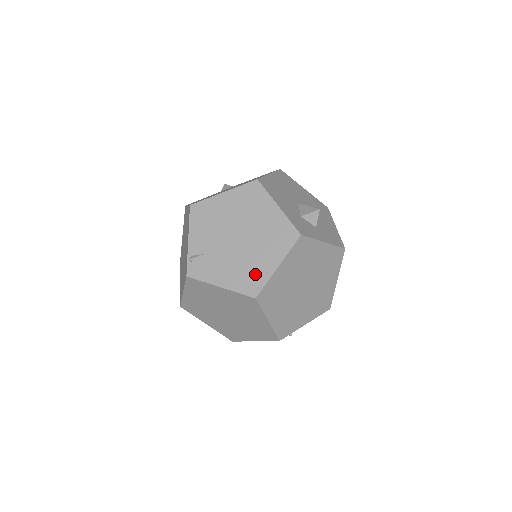
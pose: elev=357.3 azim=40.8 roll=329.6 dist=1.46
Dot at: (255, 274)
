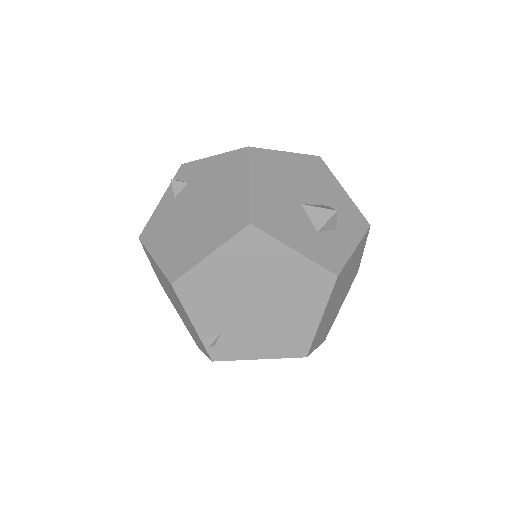
Dot at: (296, 335)
